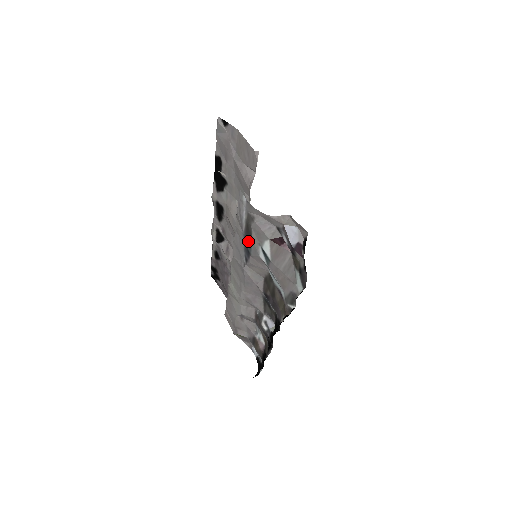
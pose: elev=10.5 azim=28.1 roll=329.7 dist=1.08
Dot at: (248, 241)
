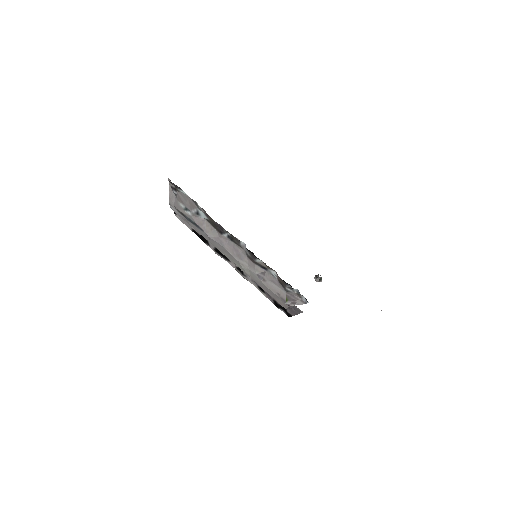
Dot at: (188, 219)
